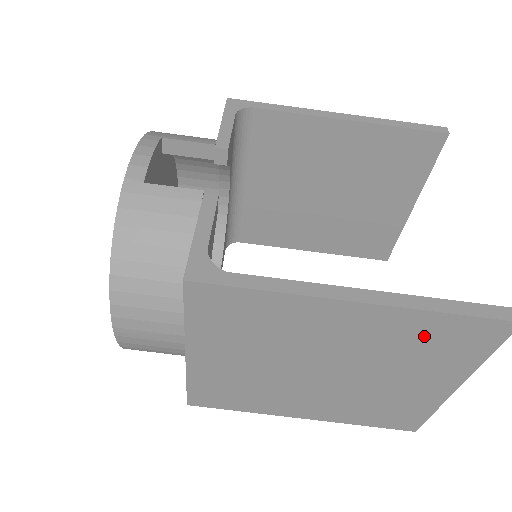
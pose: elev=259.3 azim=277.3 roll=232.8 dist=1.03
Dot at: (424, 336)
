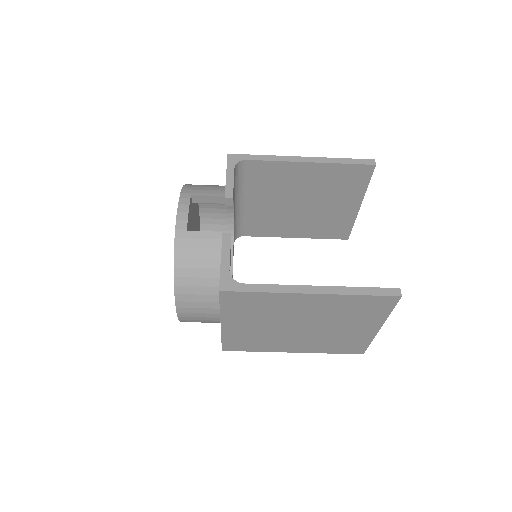
Dot at: (352, 306)
